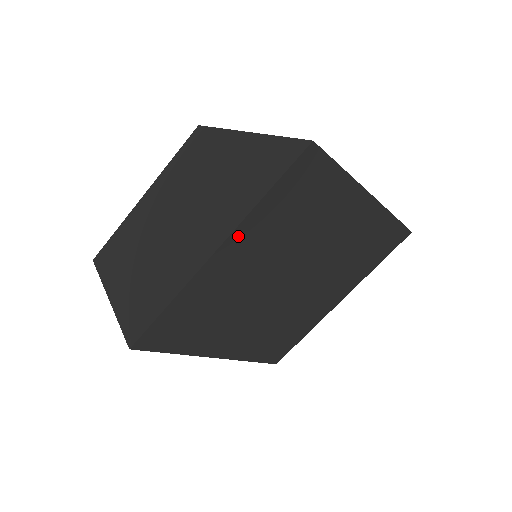
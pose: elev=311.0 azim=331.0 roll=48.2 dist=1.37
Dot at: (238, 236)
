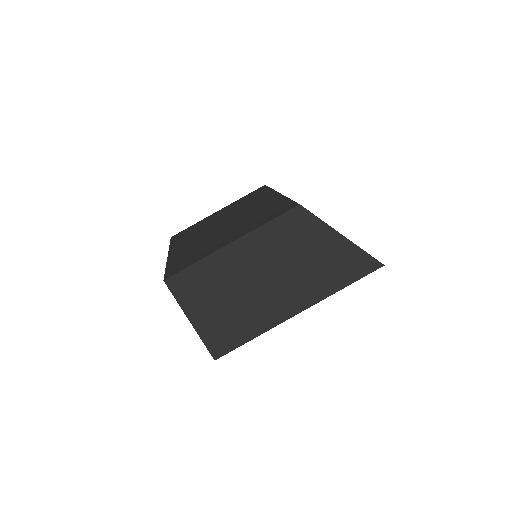
Dot at: occluded
